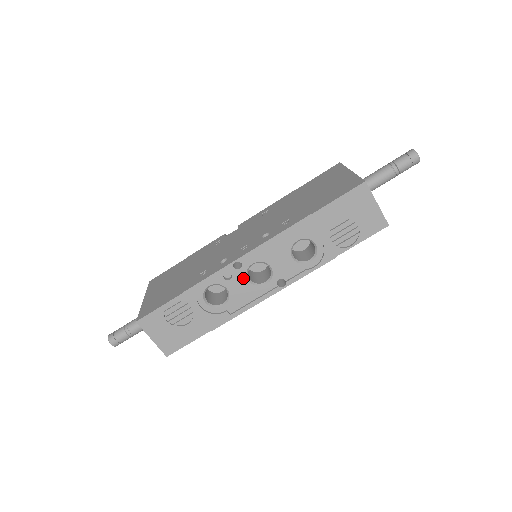
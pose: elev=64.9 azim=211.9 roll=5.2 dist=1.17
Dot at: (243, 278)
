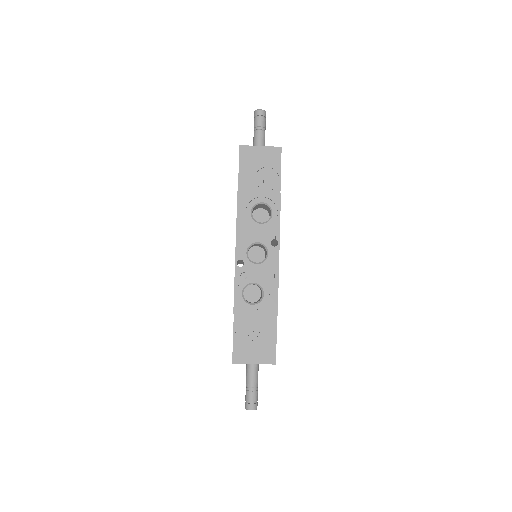
Dot at: (252, 266)
